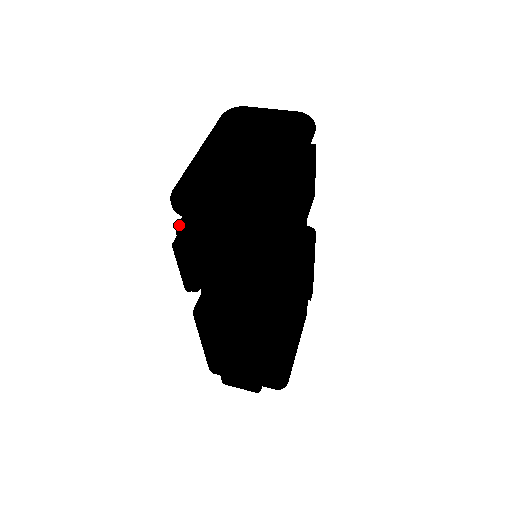
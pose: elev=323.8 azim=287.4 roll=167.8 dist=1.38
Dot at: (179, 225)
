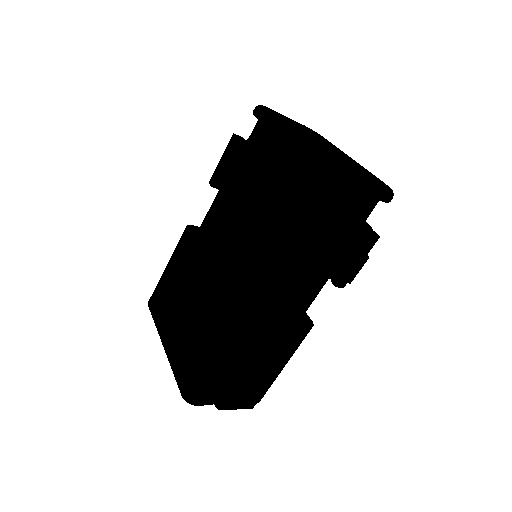
Dot at: (297, 199)
